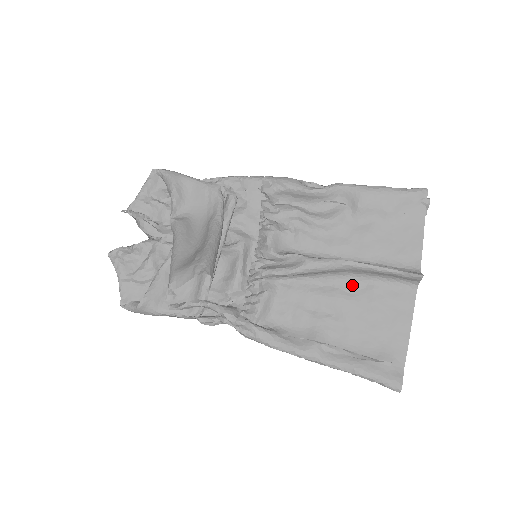
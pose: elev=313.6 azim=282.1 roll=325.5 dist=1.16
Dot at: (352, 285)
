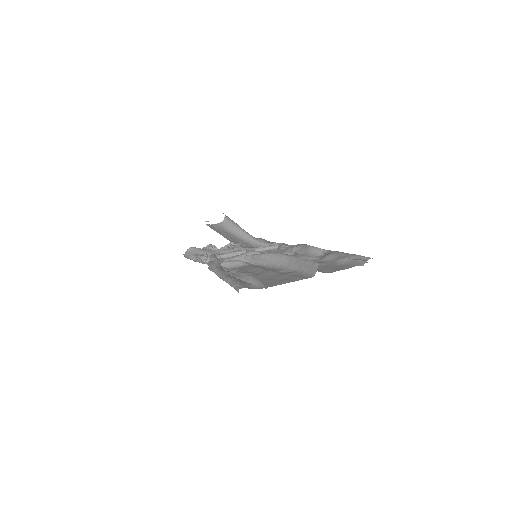
Dot at: (282, 271)
